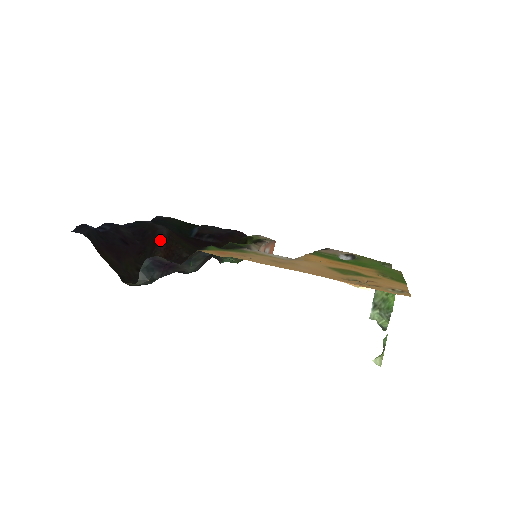
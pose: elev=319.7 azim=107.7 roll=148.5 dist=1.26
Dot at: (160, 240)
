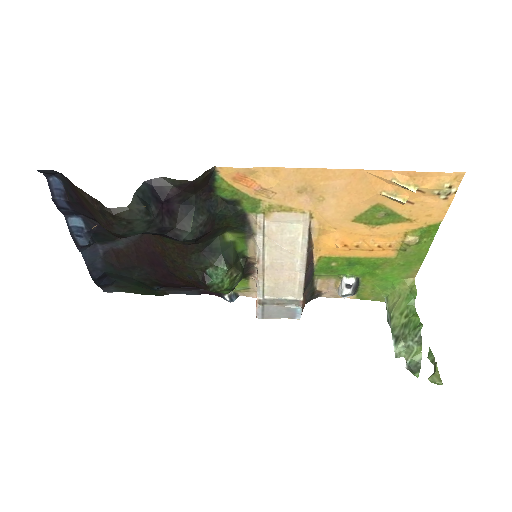
Dot at: occluded
